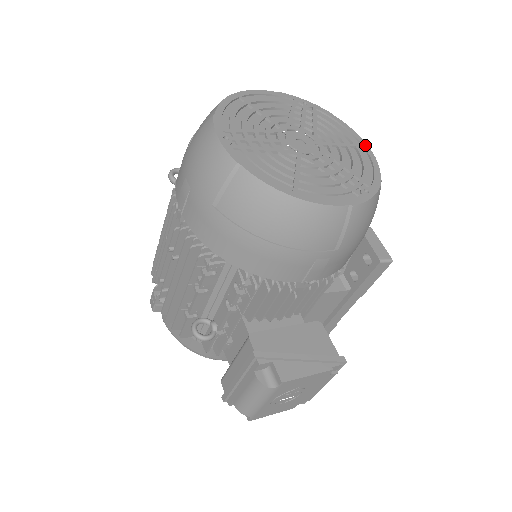
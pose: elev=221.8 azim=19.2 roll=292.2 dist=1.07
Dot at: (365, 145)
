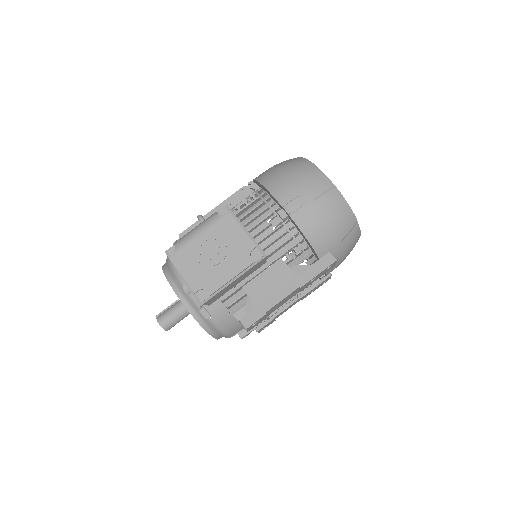
Dot at: occluded
